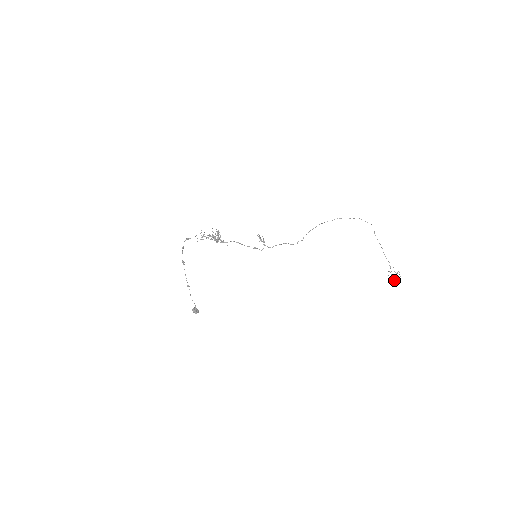
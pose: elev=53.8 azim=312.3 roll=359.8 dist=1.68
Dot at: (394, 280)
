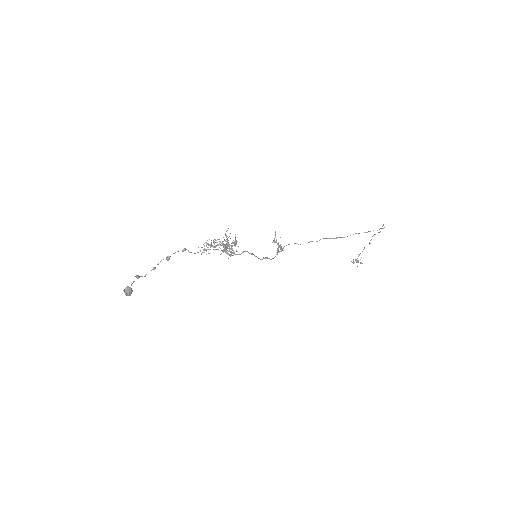
Dot at: occluded
